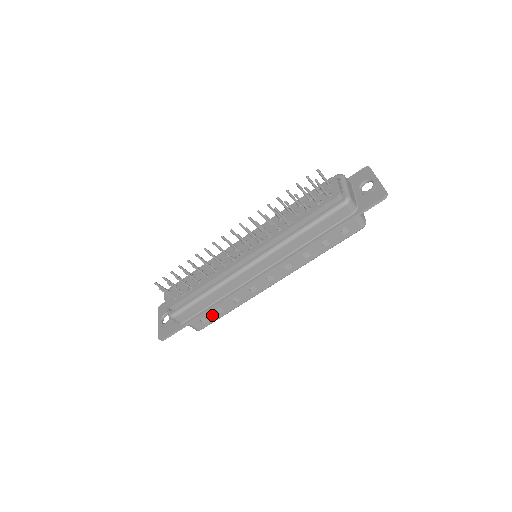
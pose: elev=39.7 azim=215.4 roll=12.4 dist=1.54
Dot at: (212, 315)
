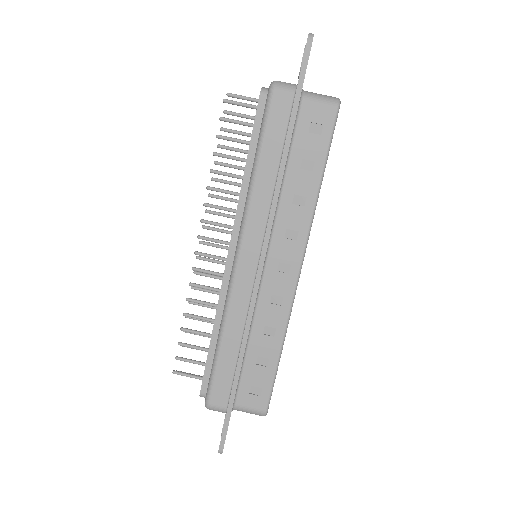
Dot at: (259, 376)
